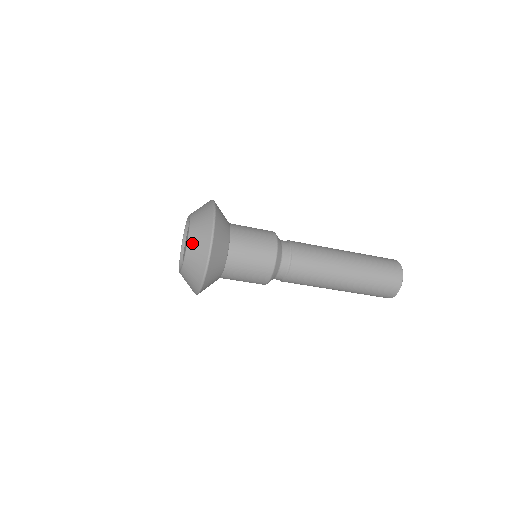
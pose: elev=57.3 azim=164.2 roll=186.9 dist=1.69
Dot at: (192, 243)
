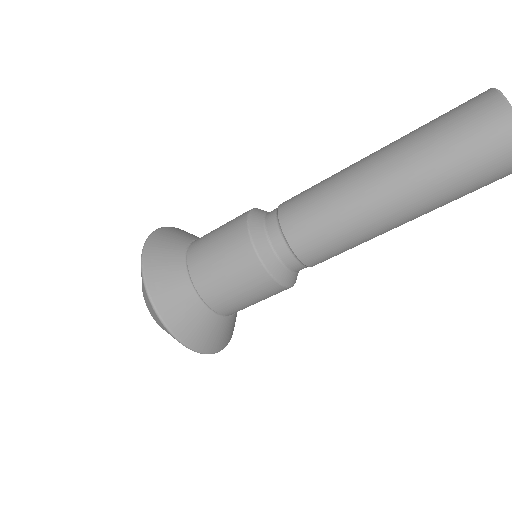
Dot at: (142, 291)
